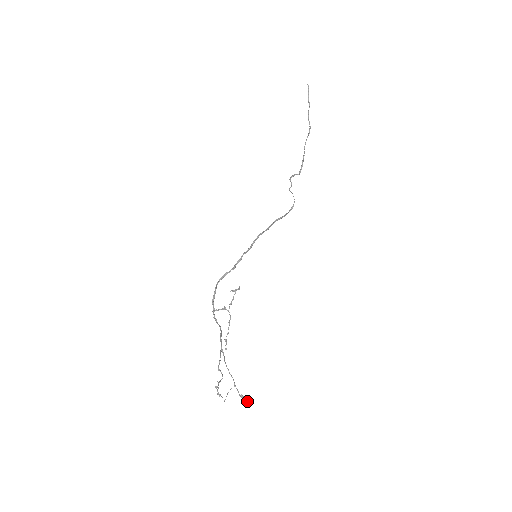
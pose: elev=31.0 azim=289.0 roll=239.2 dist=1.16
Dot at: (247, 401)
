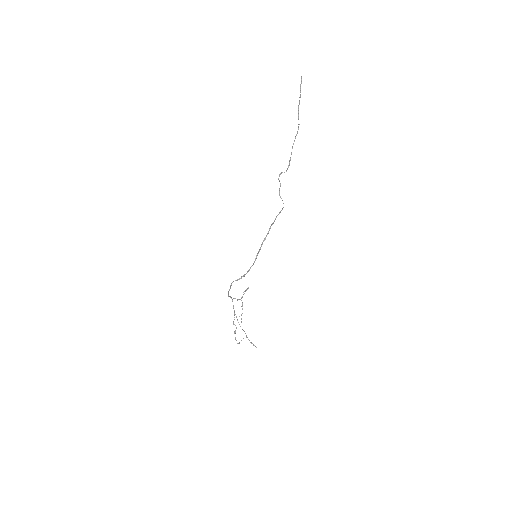
Dot at: (256, 347)
